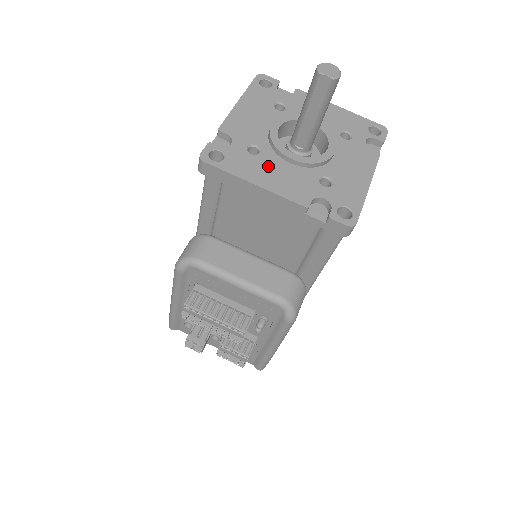
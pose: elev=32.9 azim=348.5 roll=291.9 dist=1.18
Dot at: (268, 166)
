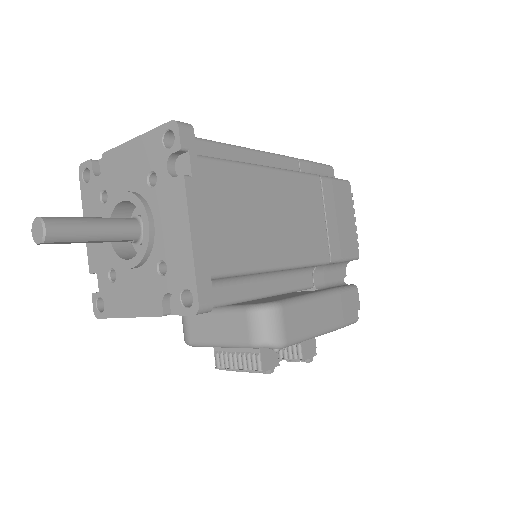
Dot at: (125, 287)
